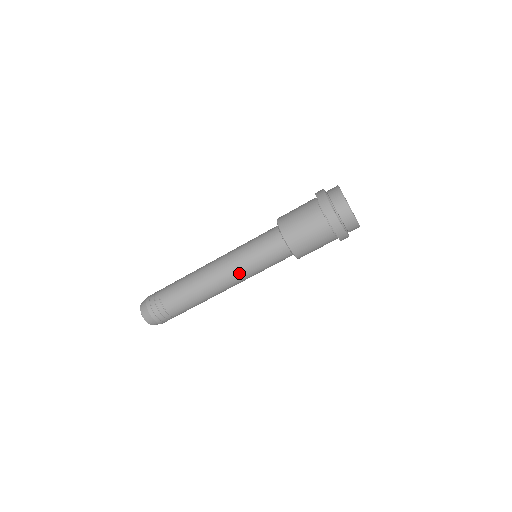
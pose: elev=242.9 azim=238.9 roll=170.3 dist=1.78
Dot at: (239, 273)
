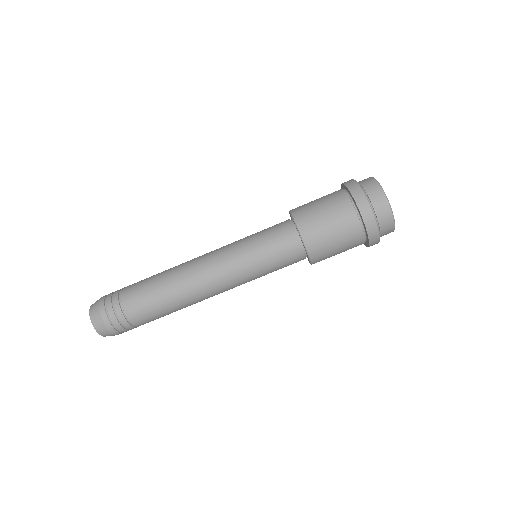
Dot at: (238, 283)
